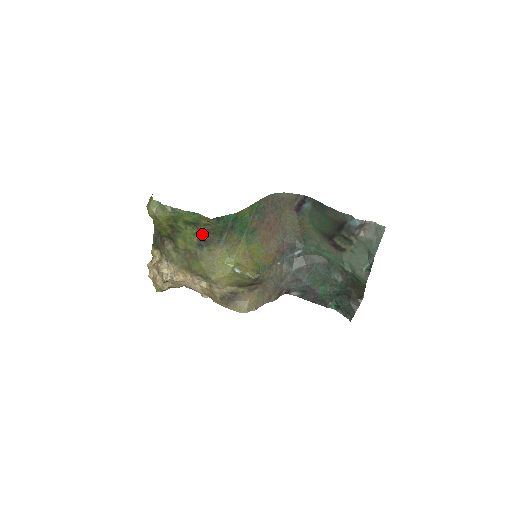
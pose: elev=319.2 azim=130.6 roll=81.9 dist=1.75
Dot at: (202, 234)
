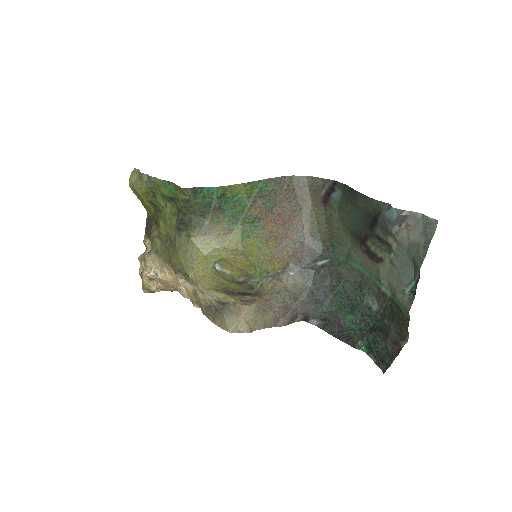
Dot at: (181, 213)
